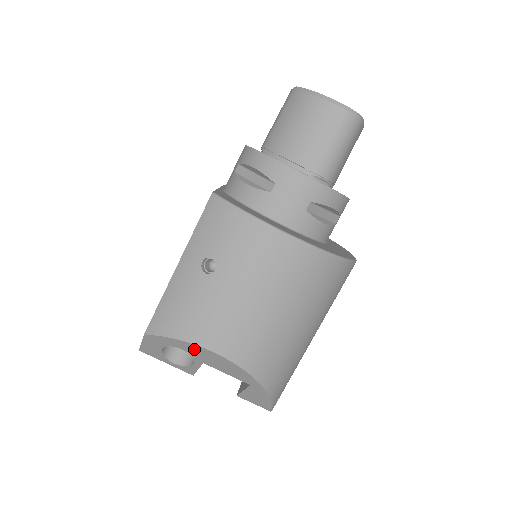
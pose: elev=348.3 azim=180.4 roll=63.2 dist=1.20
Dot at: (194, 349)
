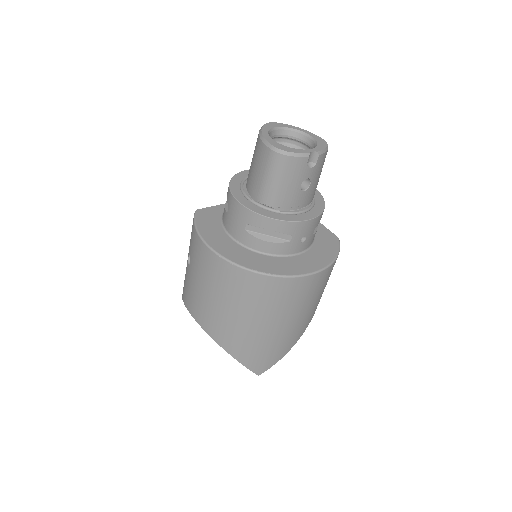
Dot at: occluded
